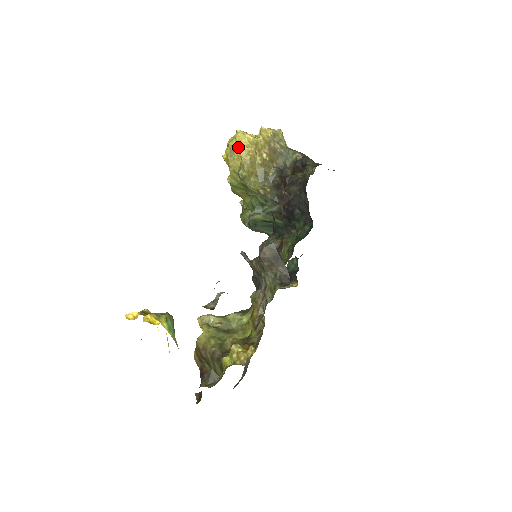
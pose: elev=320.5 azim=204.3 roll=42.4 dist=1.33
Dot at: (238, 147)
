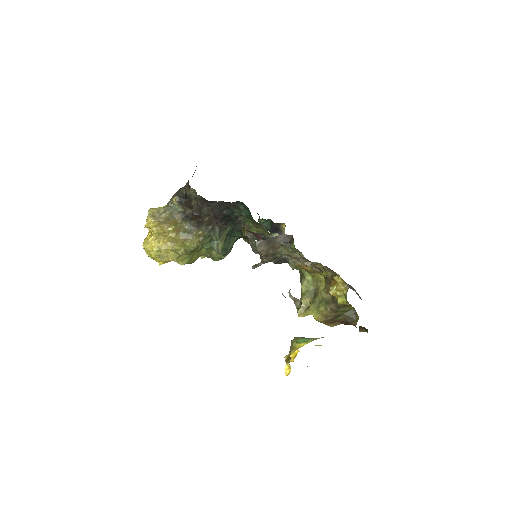
Dot at: (158, 250)
